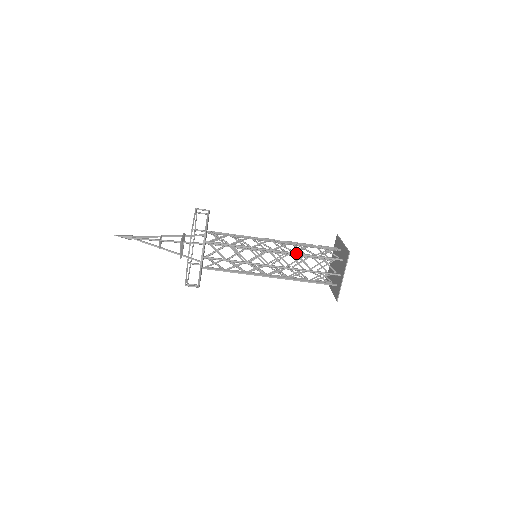
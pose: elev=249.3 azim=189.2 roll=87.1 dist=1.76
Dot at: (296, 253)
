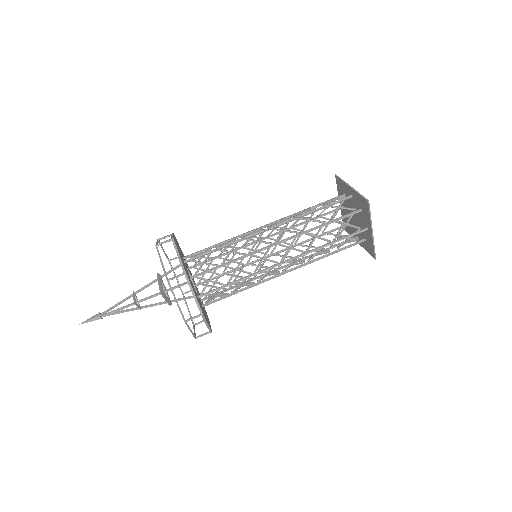
Dot at: (303, 232)
